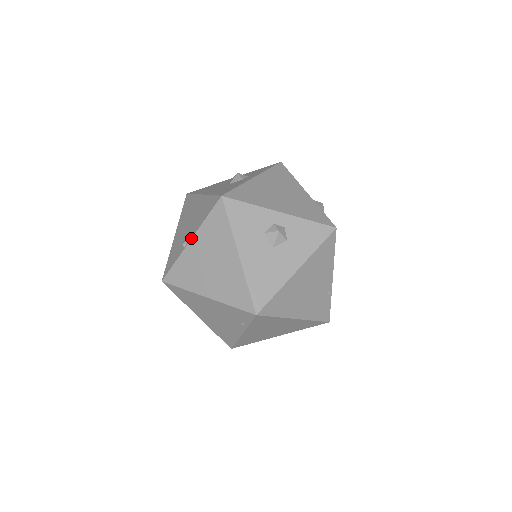
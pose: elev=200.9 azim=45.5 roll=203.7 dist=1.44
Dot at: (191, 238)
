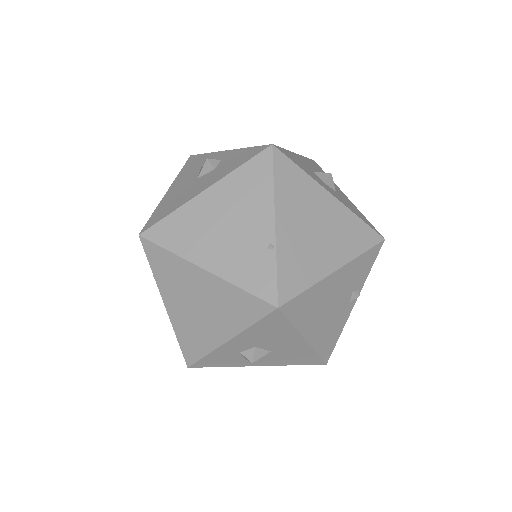
Dot at: occluded
